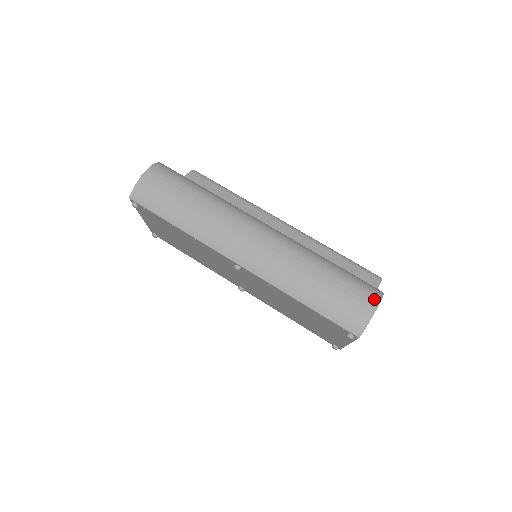
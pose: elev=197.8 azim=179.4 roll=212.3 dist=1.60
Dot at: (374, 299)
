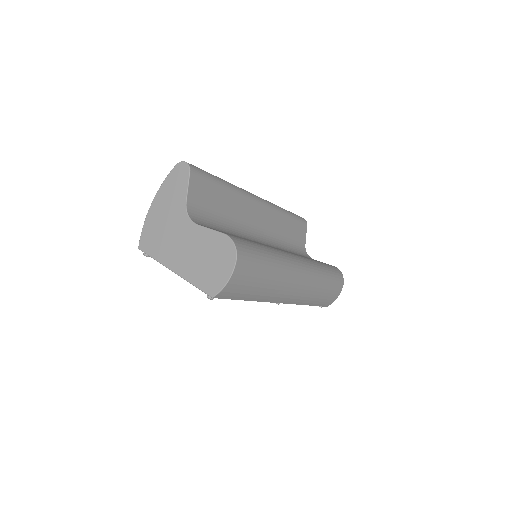
Dot at: (342, 284)
